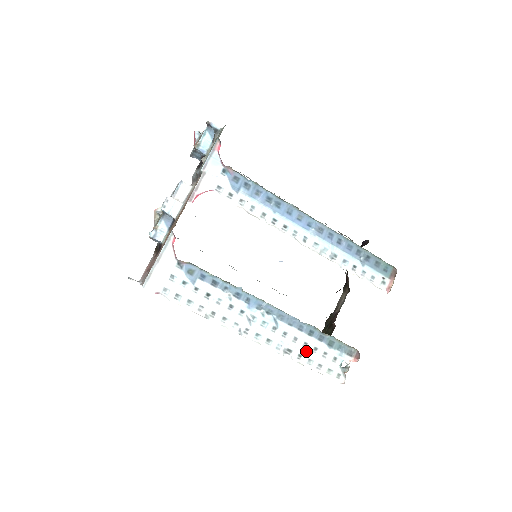
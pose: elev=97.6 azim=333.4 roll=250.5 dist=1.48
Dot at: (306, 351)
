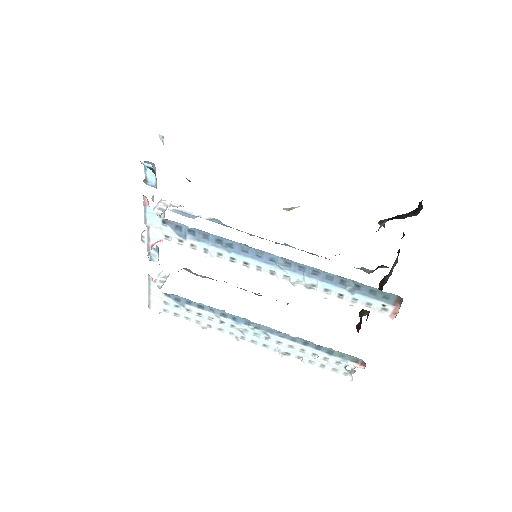
Dot at: (304, 355)
